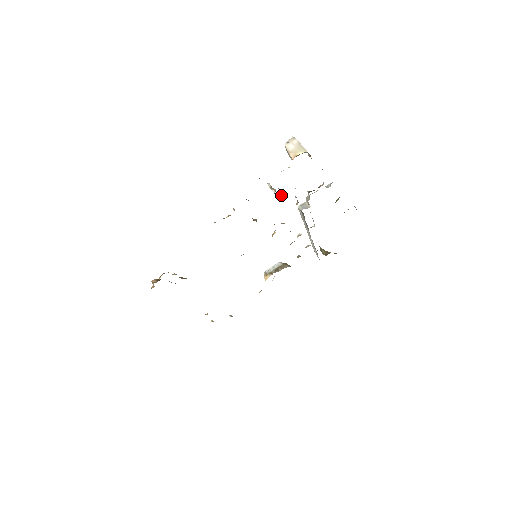
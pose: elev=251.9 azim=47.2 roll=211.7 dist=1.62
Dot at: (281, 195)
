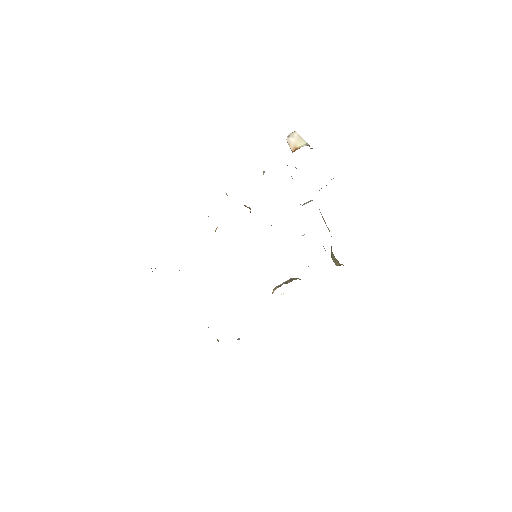
Dot at: occluded
